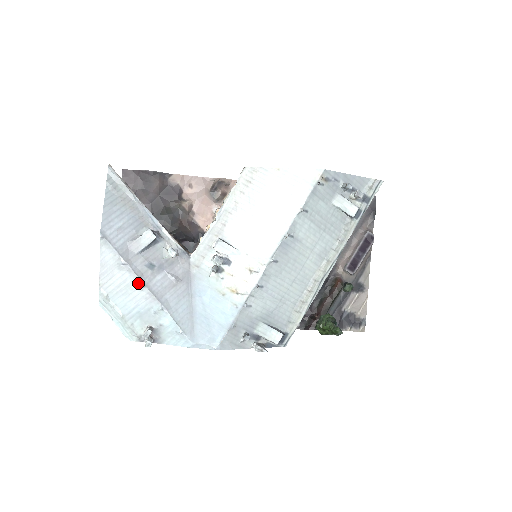
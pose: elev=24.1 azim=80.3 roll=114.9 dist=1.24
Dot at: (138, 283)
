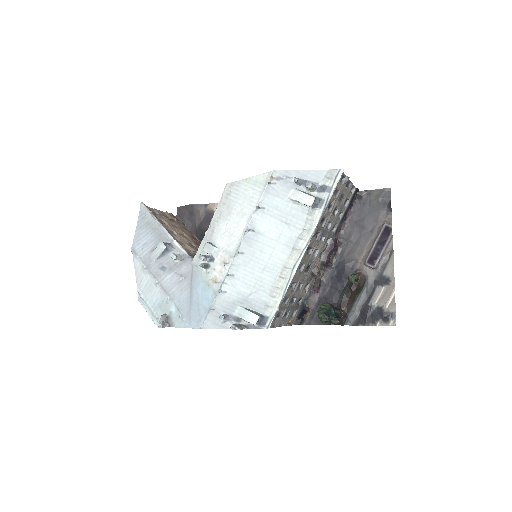
Dot at: (154, 281)
